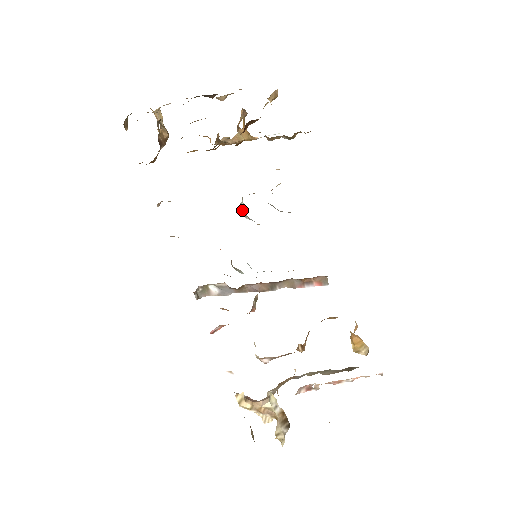
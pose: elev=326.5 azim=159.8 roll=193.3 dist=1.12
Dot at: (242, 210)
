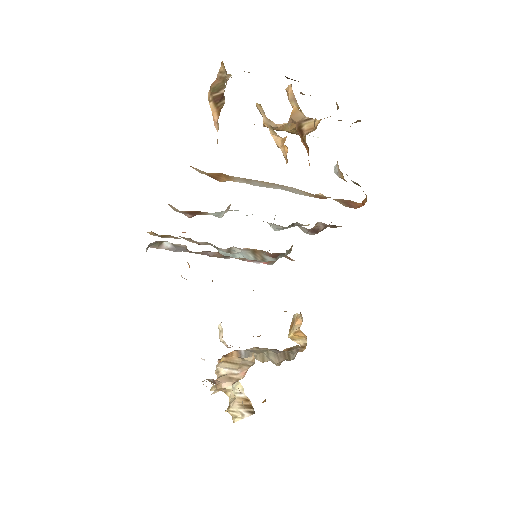
Dot at: occluded
